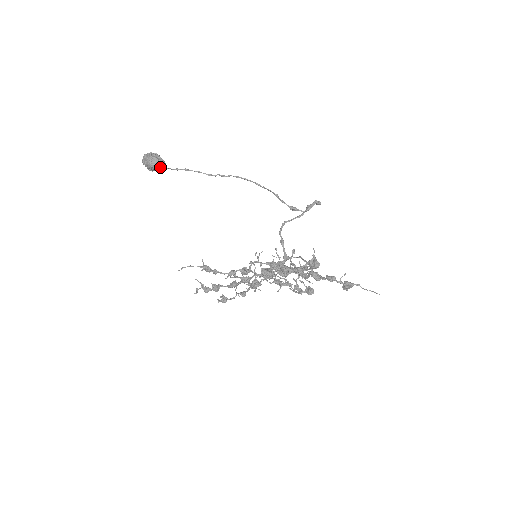
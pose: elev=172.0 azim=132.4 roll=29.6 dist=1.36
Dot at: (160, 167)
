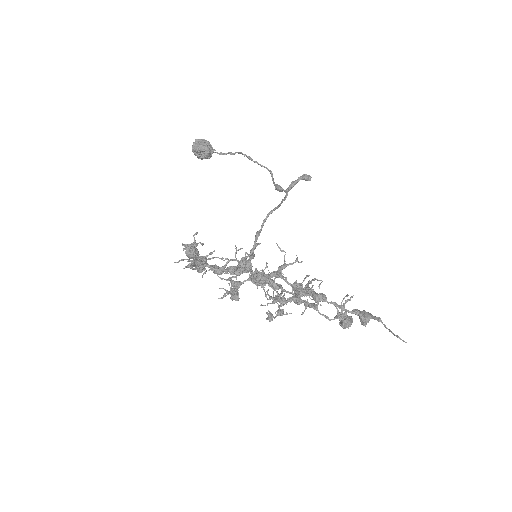
Dot at: (202, 153)
